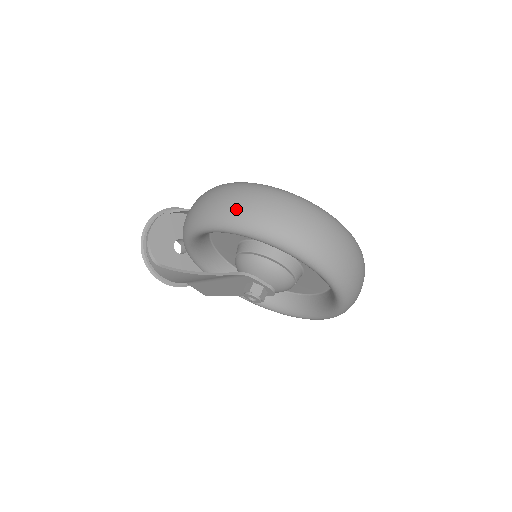
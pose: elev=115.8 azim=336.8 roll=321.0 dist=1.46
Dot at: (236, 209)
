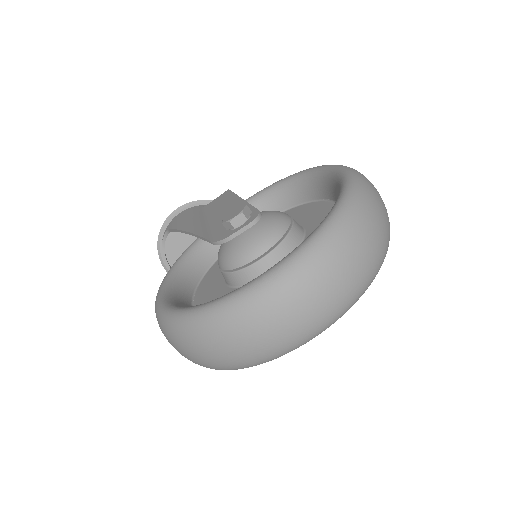
Dot at: (193, 362)
